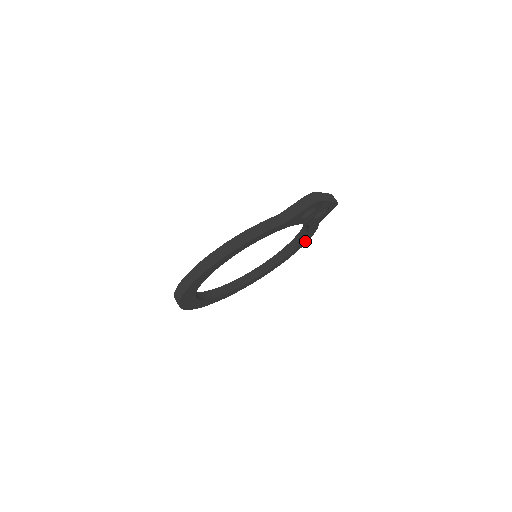
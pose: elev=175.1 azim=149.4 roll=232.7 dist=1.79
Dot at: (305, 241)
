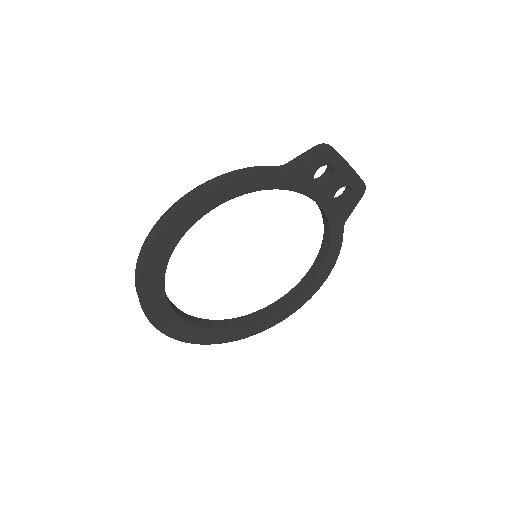
Dot at: (328, 267)
